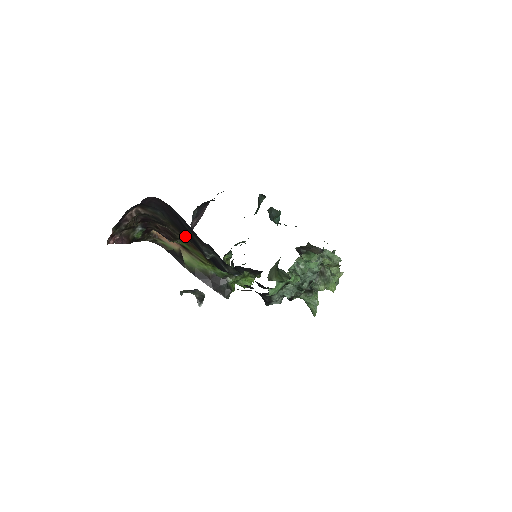
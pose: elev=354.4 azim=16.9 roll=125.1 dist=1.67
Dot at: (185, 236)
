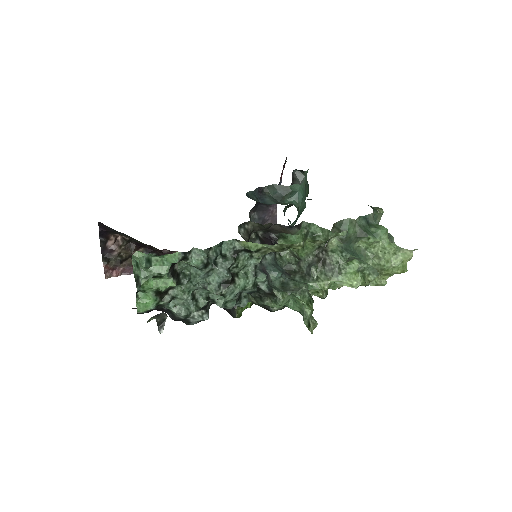
Dot at: occluded
